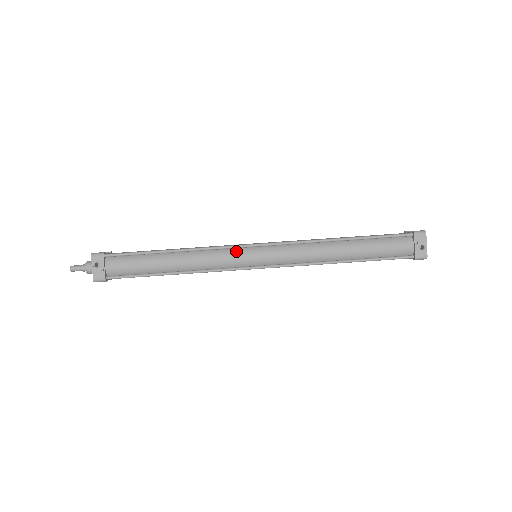
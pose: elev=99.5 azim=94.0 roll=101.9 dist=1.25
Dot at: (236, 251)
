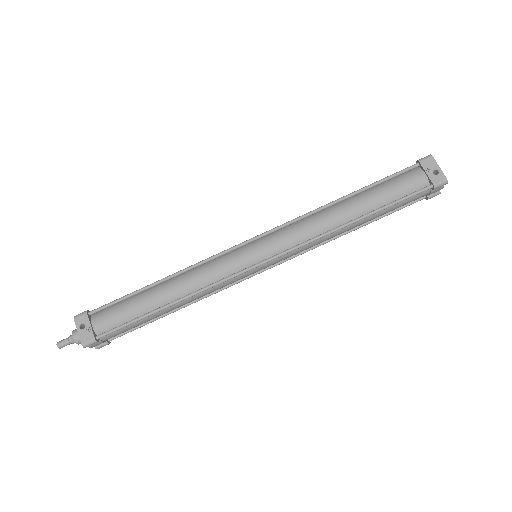
Dot at: (230, 255)
